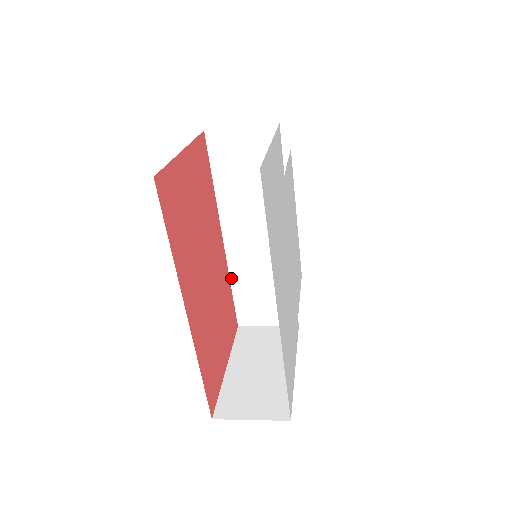
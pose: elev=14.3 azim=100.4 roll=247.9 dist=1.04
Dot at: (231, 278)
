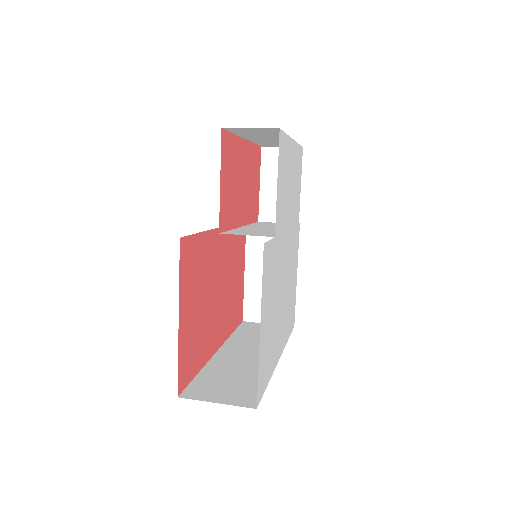
Dot at: occluded
